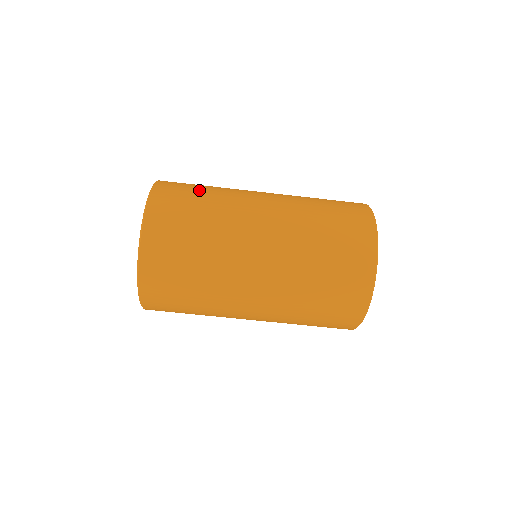
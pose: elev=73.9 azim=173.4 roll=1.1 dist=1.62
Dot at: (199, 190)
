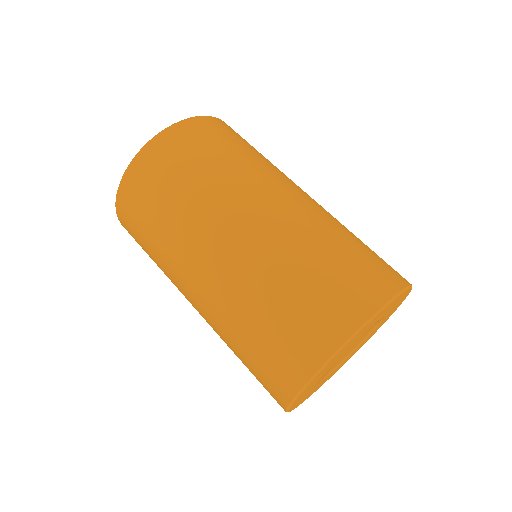
Dot at: occluded
